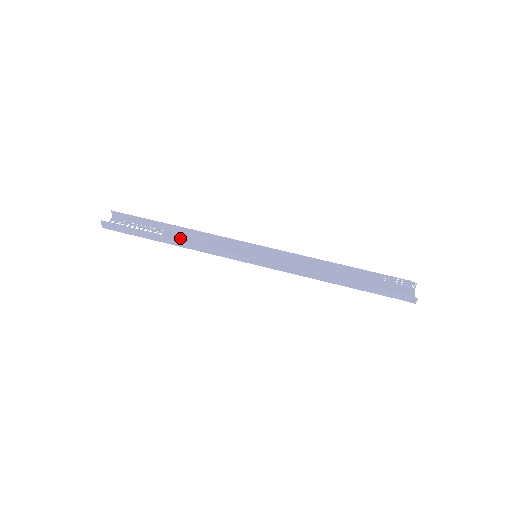
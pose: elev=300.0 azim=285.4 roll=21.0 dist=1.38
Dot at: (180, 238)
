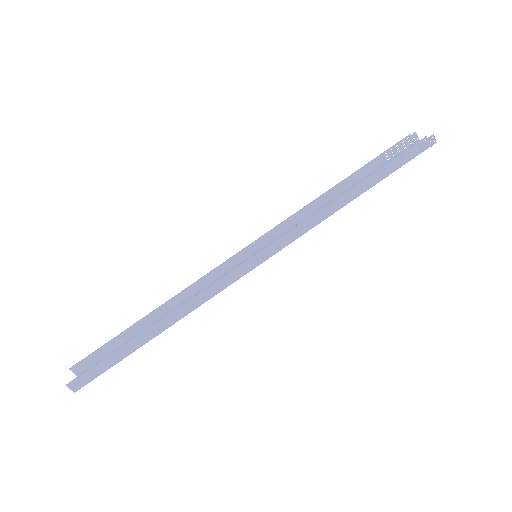
Dot at: occluded
